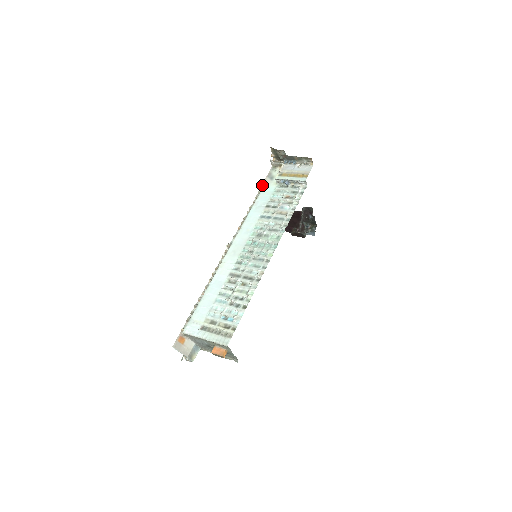
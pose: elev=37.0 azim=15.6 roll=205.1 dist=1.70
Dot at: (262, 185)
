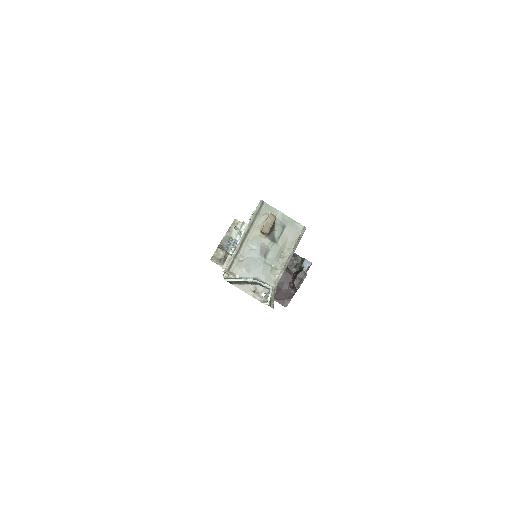
Dot at: occluded
